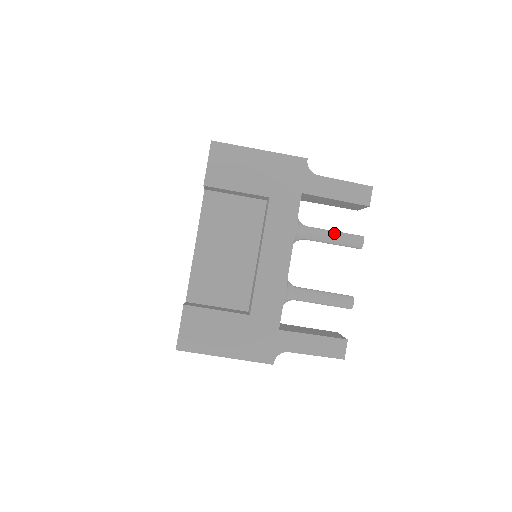
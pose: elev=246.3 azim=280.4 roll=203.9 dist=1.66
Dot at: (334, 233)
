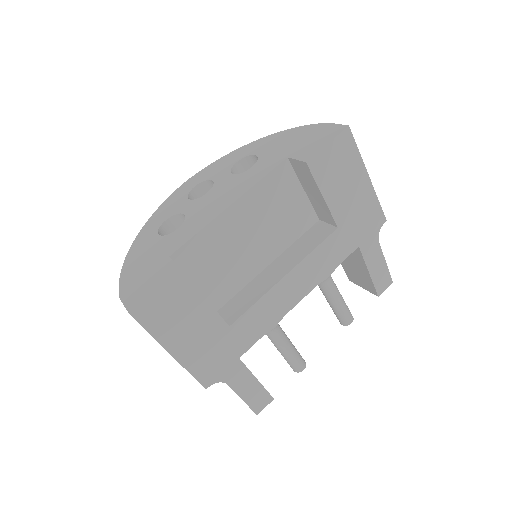
Dot at: (342, 298)
